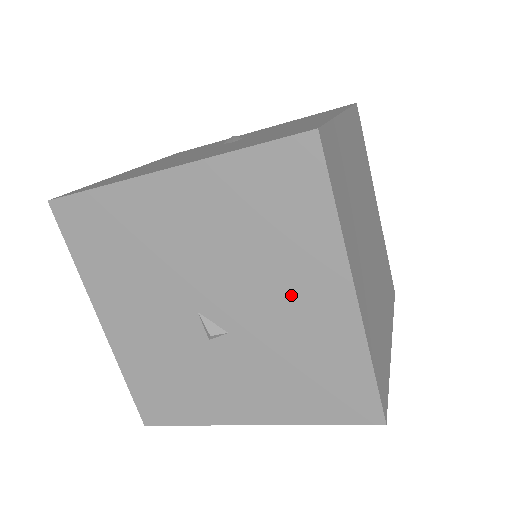
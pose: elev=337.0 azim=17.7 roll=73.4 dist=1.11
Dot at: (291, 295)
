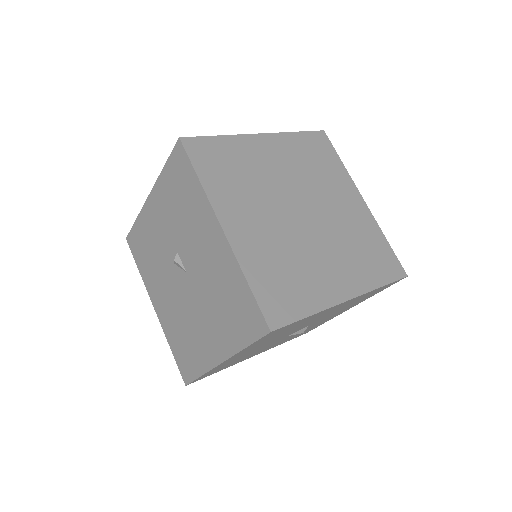
Dot at: occluded
